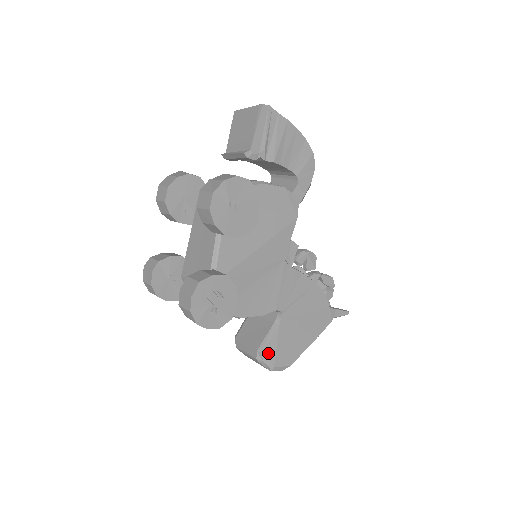
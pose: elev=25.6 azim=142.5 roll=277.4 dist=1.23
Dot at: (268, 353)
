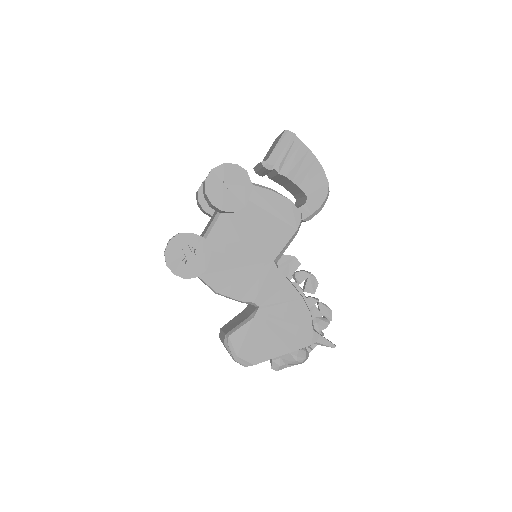
Dot at: (235, 339)
